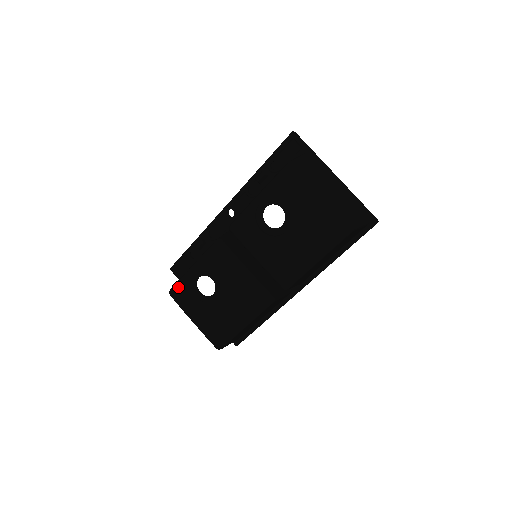
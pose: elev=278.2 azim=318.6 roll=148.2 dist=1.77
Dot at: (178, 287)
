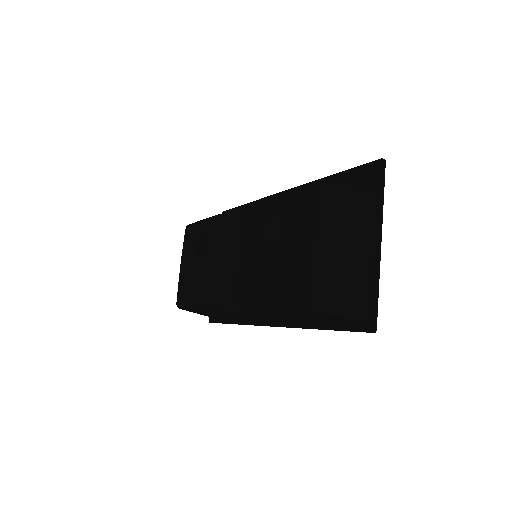
Dot at: (191, 227)
